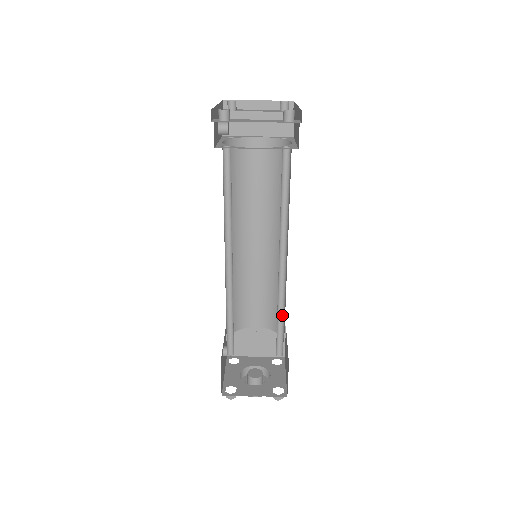
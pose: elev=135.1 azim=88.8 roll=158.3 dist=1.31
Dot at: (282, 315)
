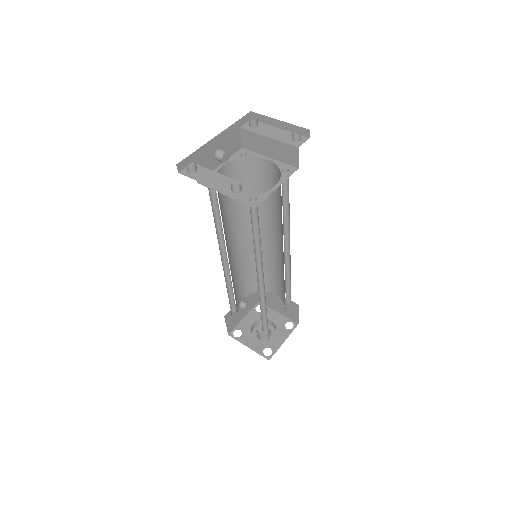
Dot at: (266, 309)
